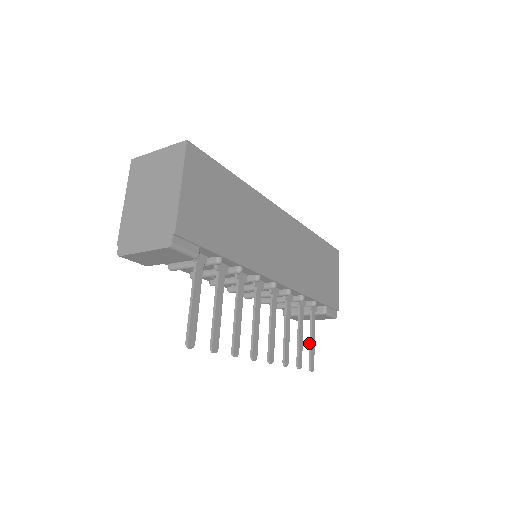
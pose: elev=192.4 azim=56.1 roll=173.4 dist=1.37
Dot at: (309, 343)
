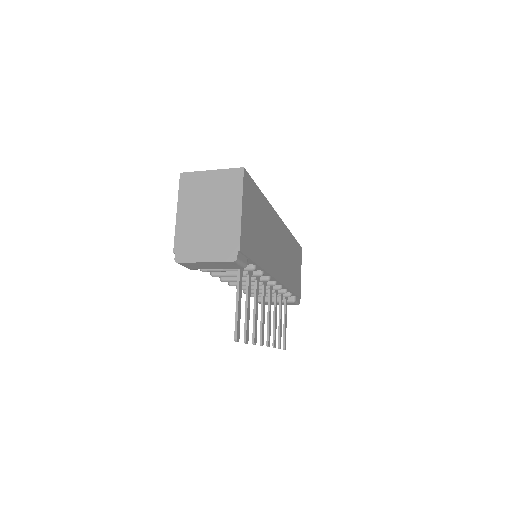
Dot at: (283, 327)
